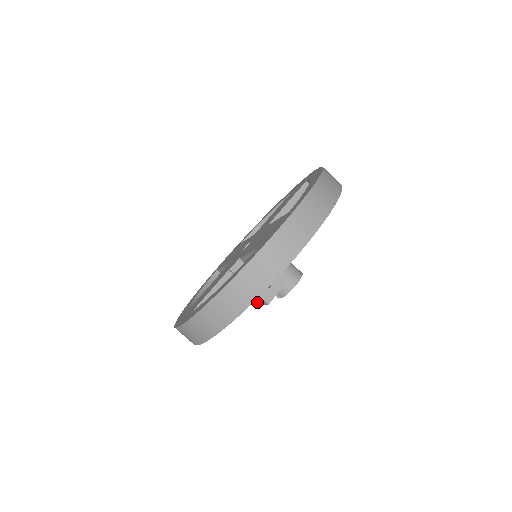
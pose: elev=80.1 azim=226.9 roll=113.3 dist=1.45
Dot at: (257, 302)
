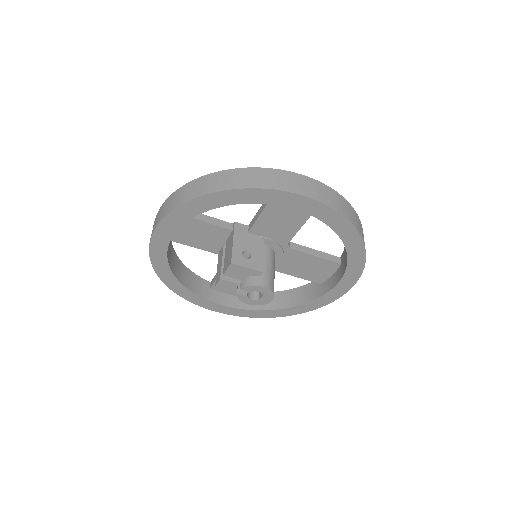
Dot at: (221, 275)
